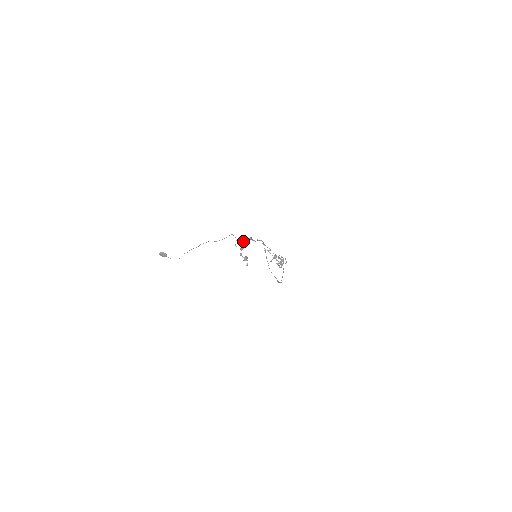
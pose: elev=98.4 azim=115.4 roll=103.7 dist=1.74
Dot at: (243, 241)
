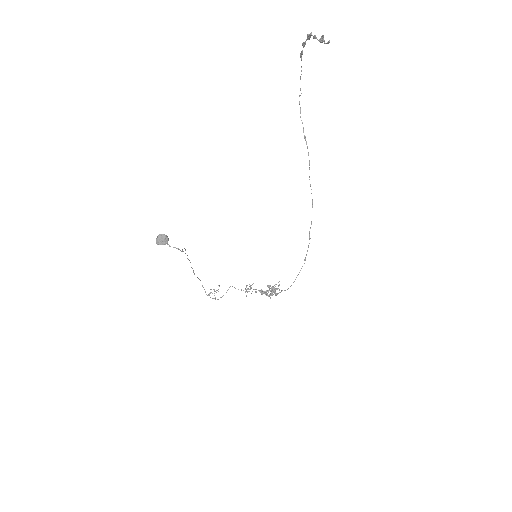
Dot at: (218, 285)
